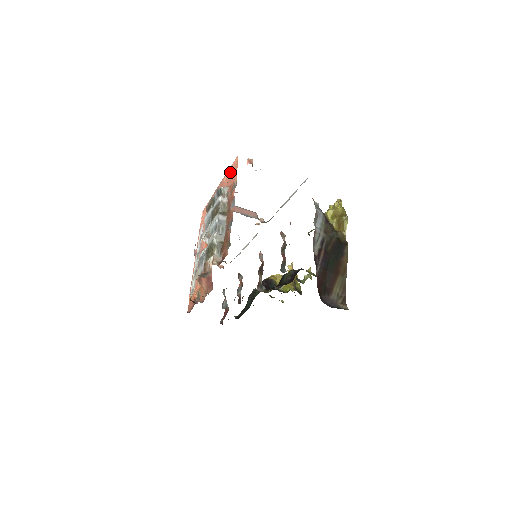
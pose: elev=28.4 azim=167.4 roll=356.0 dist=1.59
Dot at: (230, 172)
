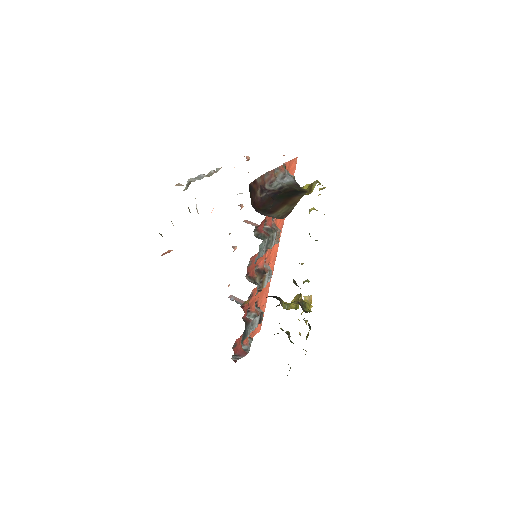
Dot at: occluded
